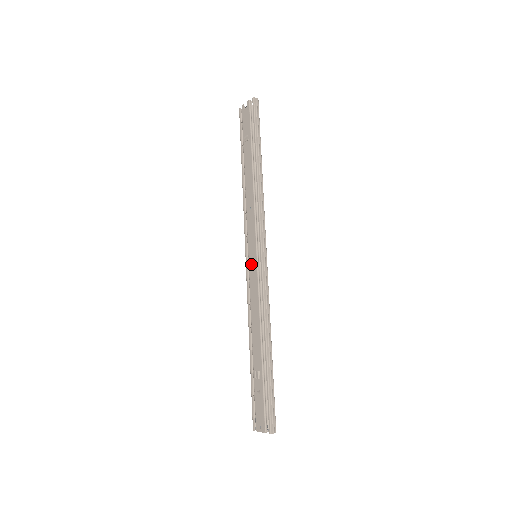
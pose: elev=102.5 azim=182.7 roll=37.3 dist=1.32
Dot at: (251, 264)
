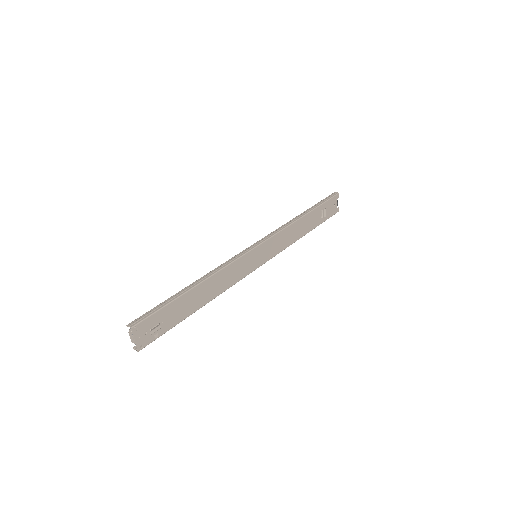
Dot at: occluded
